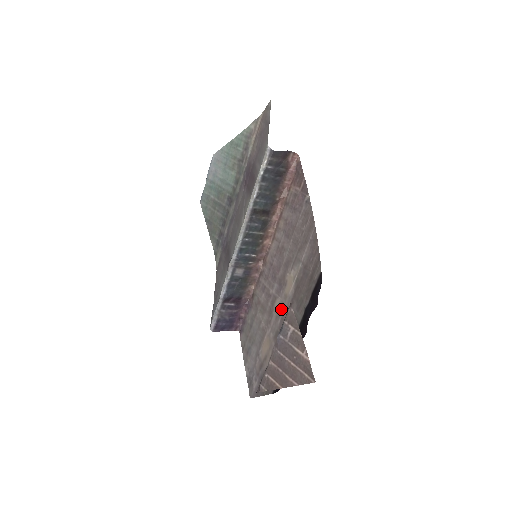
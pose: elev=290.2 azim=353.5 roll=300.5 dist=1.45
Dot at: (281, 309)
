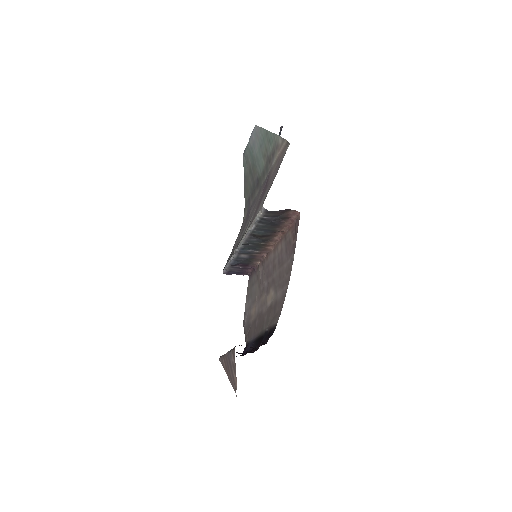
Dot at: (263, 304)
